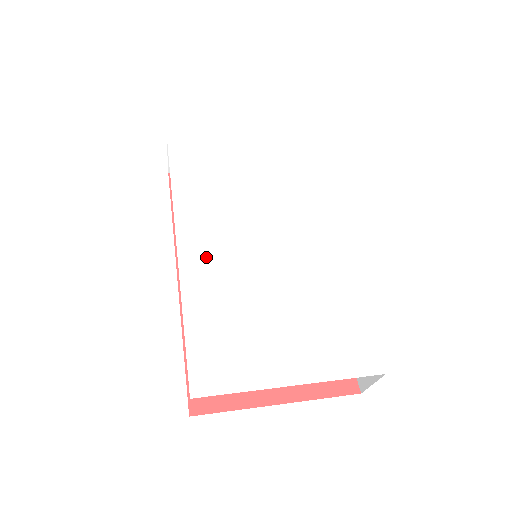
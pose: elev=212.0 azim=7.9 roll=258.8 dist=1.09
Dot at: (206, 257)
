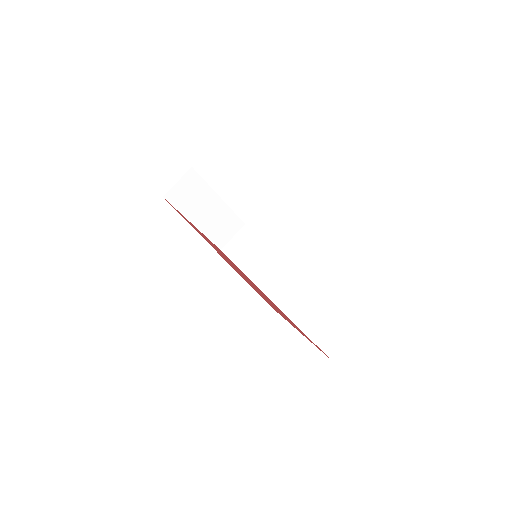
Dot at: occluded
